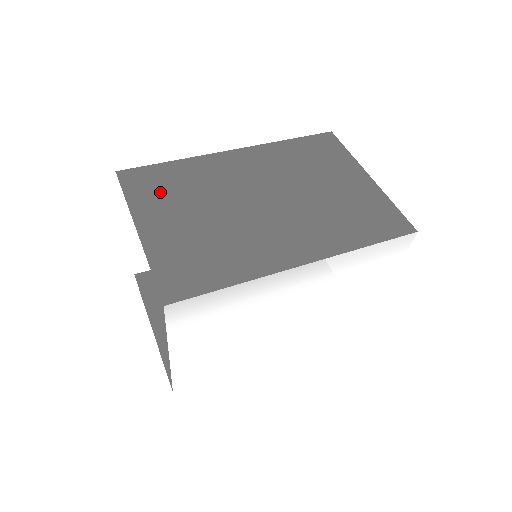
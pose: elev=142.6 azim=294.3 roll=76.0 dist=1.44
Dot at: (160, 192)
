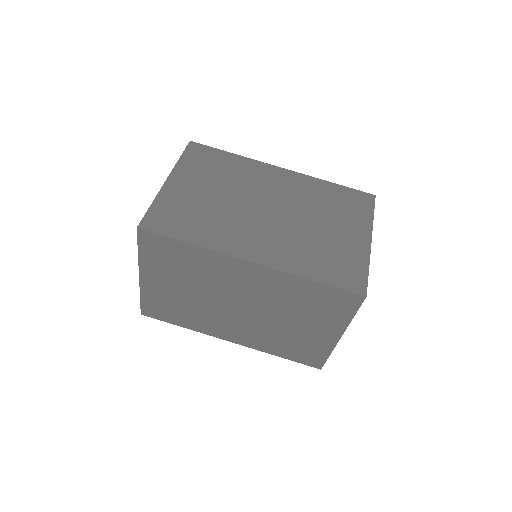
Dot at: (166, 262)
